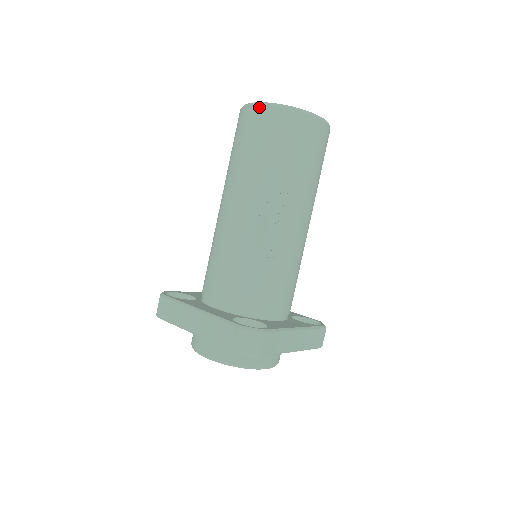
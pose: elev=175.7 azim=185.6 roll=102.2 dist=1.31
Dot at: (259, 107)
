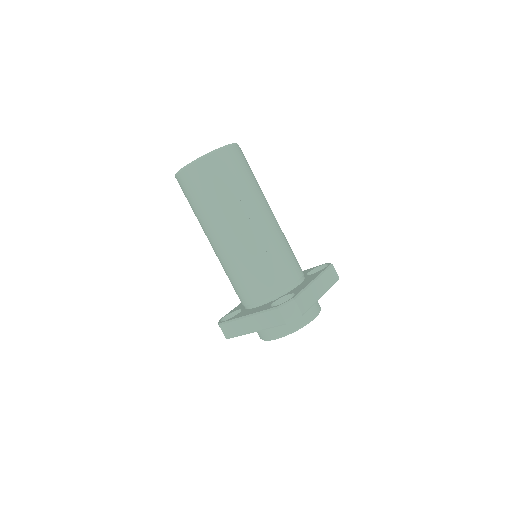
Dot at: (186, 170)
